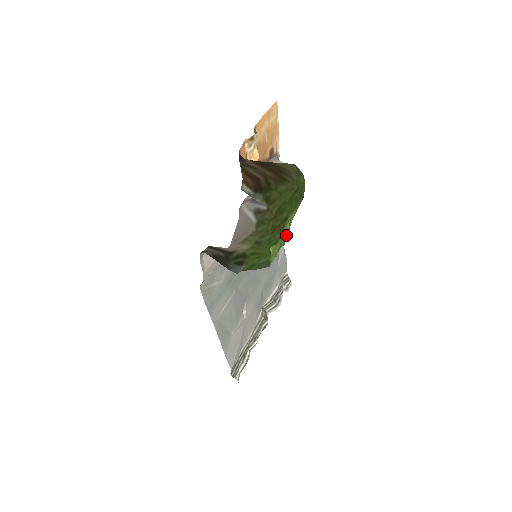
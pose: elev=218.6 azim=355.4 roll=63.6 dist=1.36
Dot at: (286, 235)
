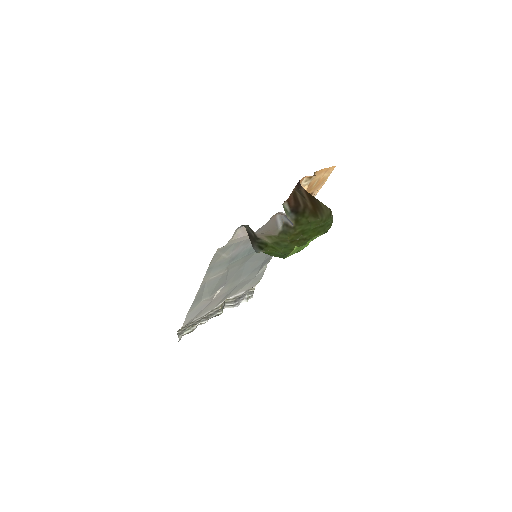
Dot at: occluded
